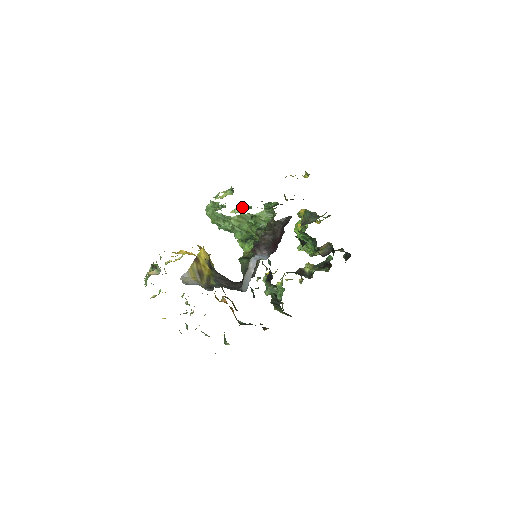
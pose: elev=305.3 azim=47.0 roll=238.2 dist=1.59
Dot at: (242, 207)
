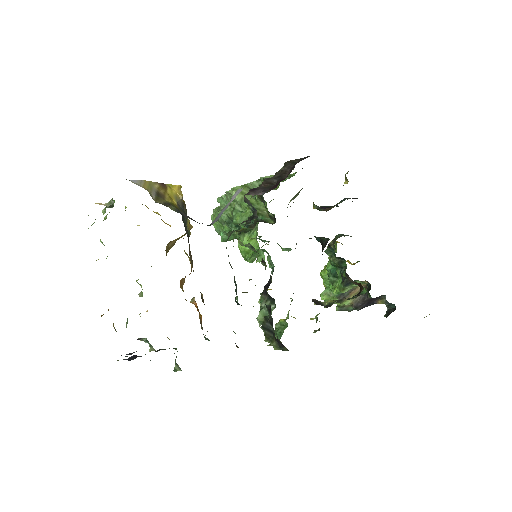
Dot at: occluded
